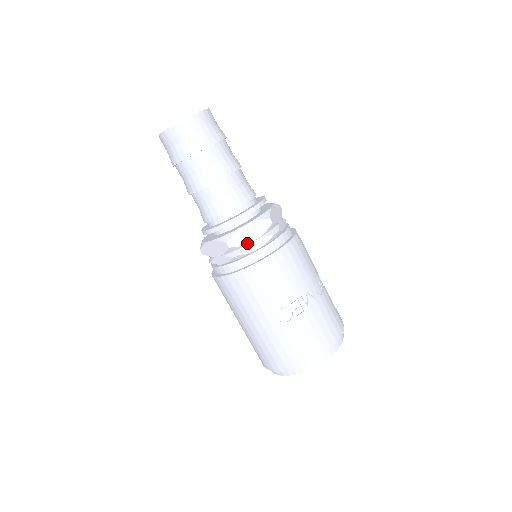
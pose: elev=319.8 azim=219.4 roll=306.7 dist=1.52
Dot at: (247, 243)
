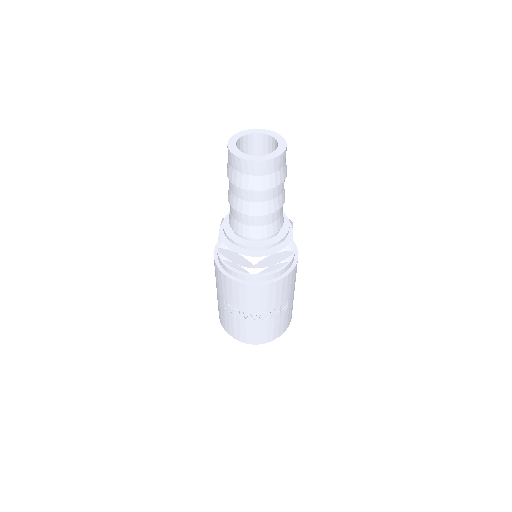
Dot at: (231, 260)
